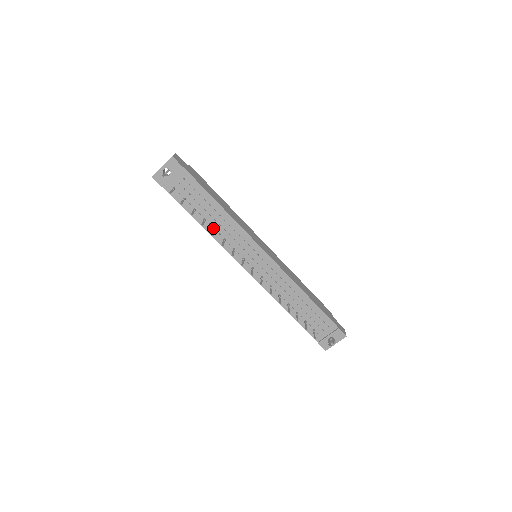
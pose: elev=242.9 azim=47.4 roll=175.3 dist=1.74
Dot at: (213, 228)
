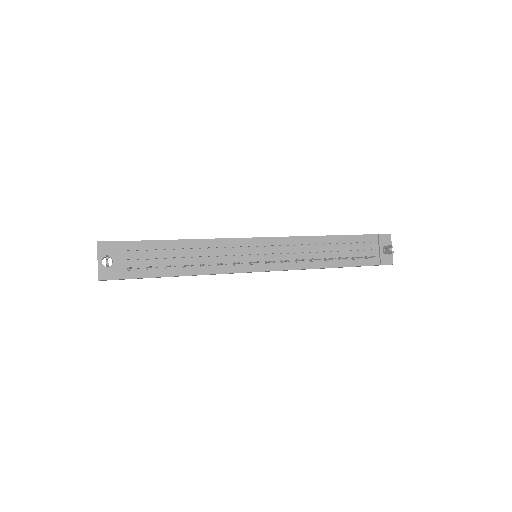
Dot at: (198, 266)
